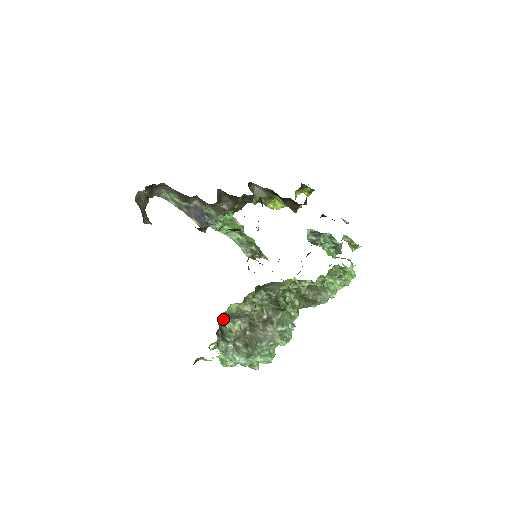
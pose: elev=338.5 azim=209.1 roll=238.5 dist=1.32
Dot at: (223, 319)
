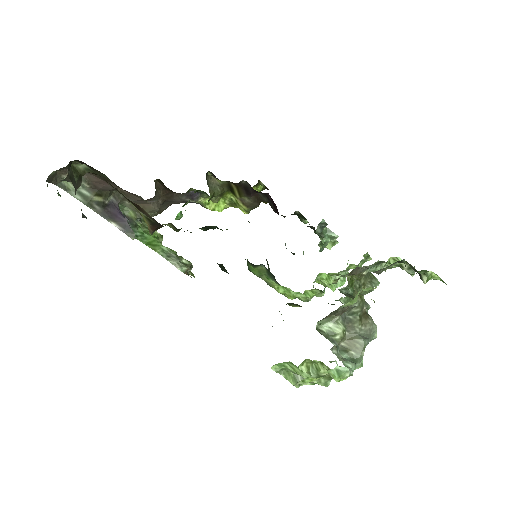
Dot at: (320, 320)
